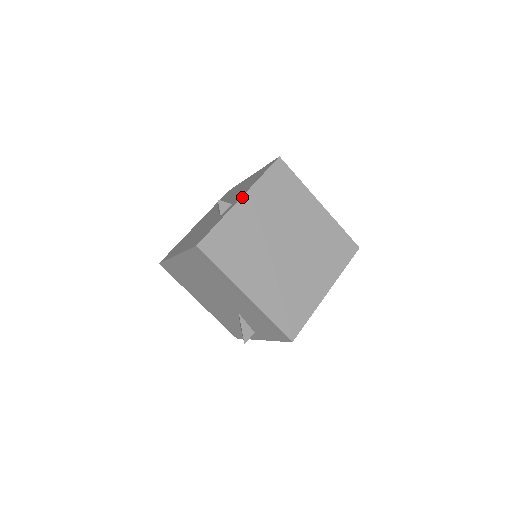
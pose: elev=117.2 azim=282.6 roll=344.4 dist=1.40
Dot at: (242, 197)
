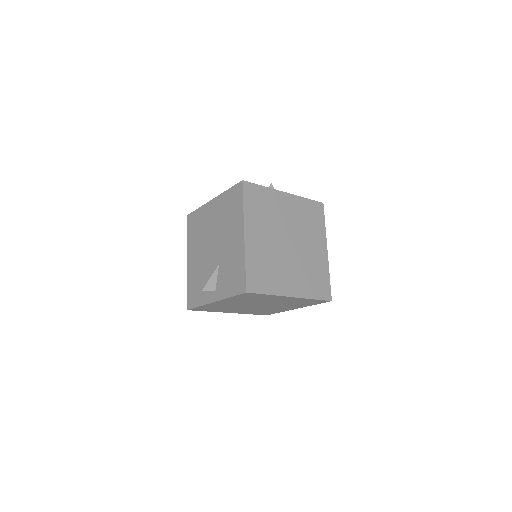
Dot at: (287, 193)
